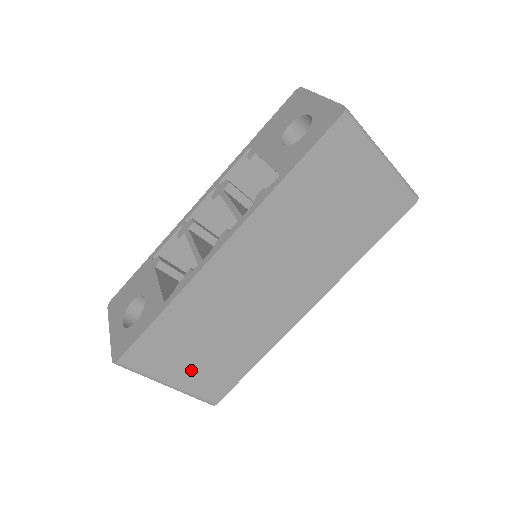
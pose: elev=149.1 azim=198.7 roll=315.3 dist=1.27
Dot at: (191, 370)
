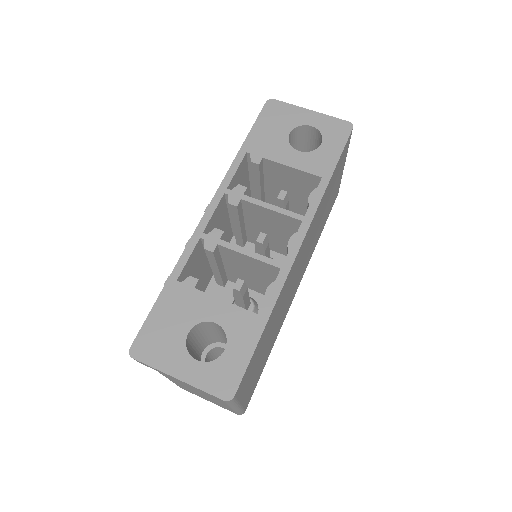
Dot at: (251, 381)
